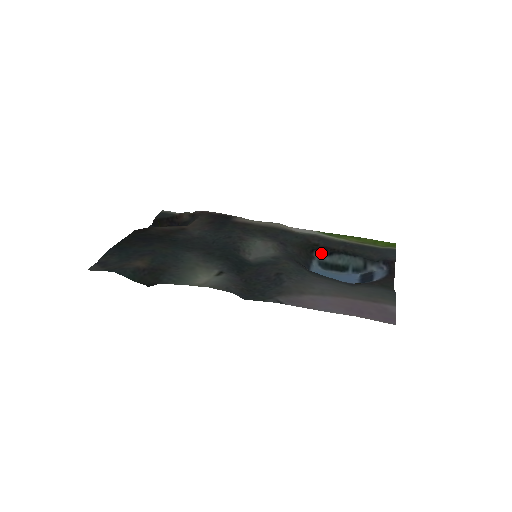
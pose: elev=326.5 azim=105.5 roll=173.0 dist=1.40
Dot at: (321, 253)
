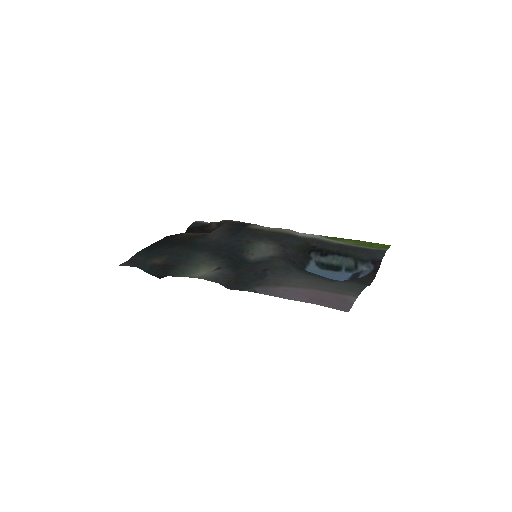
Dot at: (317, 254)
